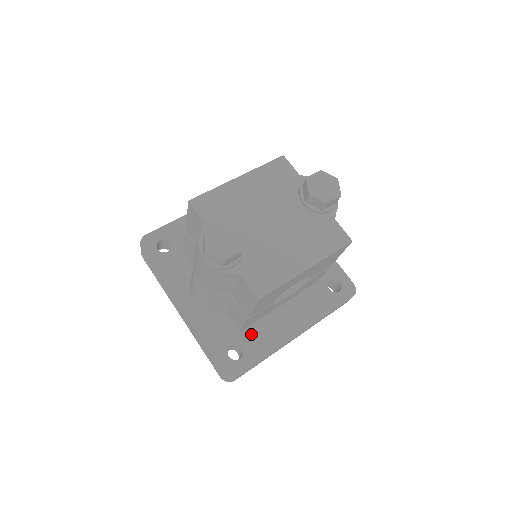
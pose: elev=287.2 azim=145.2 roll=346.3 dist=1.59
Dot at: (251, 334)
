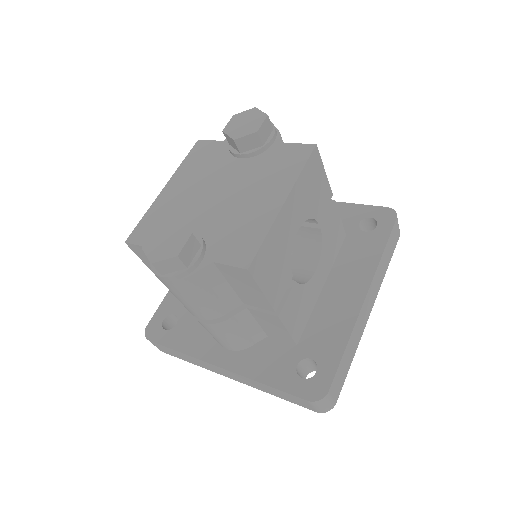
Dot at: (311, 337)
